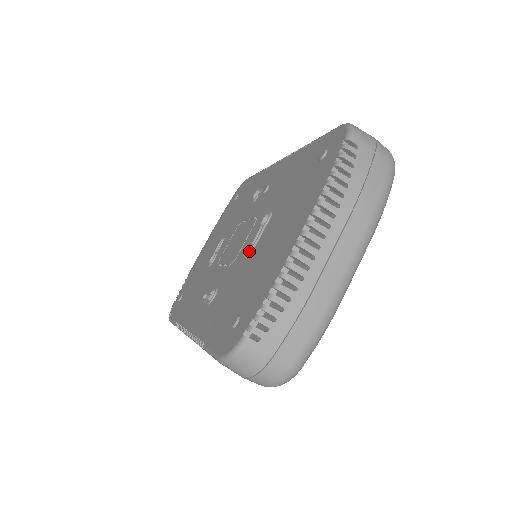
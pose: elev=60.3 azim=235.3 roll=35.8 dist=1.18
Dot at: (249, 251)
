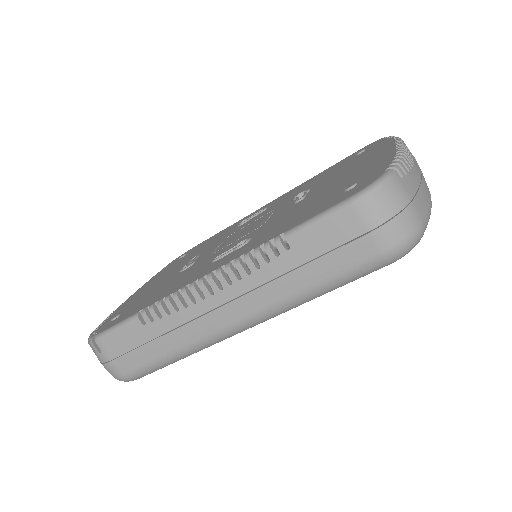
Dot at: (295, 204)
